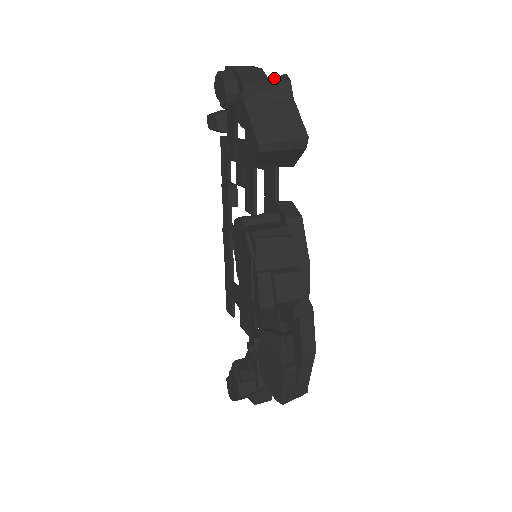
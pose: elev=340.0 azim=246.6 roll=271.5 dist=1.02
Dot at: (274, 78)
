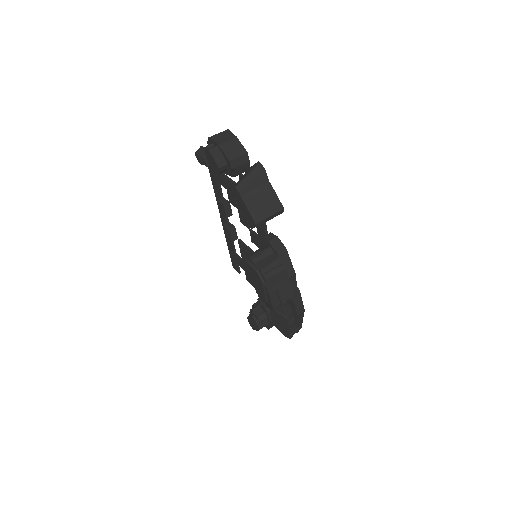
Dot at: (254, 168)
